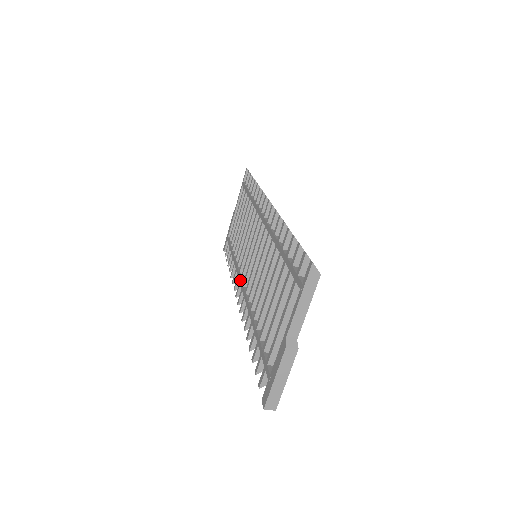
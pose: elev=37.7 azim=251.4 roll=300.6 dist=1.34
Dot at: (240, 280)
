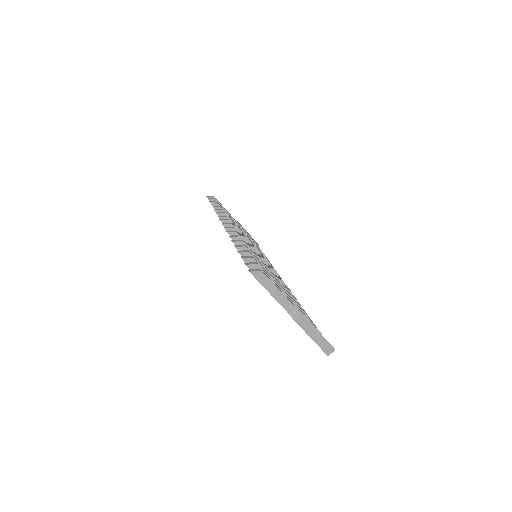
Dot at: occluded
